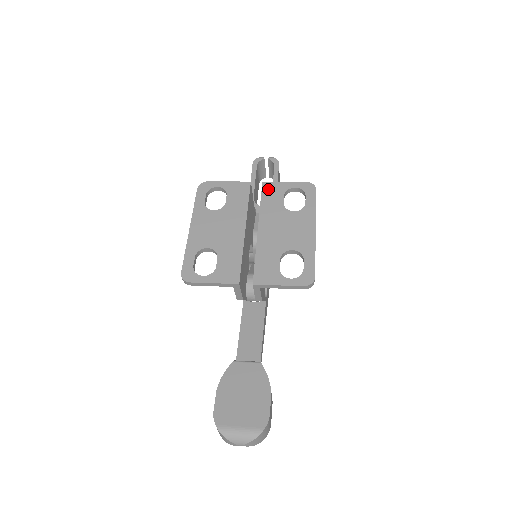
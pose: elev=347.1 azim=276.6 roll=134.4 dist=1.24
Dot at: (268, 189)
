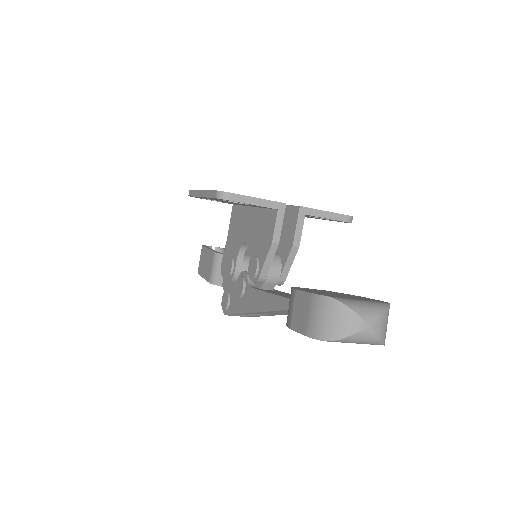
Dot at: occluded
